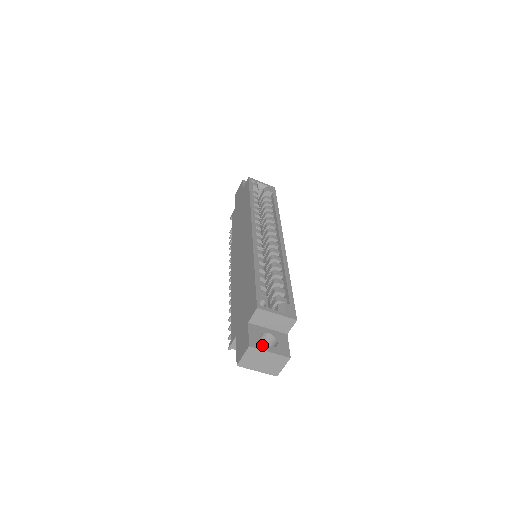
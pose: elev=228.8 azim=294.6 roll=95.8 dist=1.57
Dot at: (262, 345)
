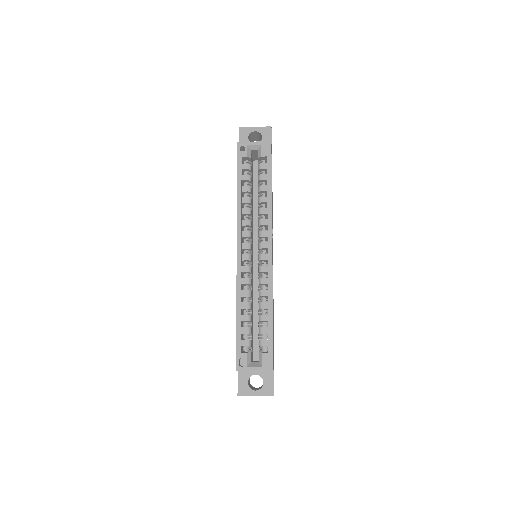
Dot at: (249, 391)
